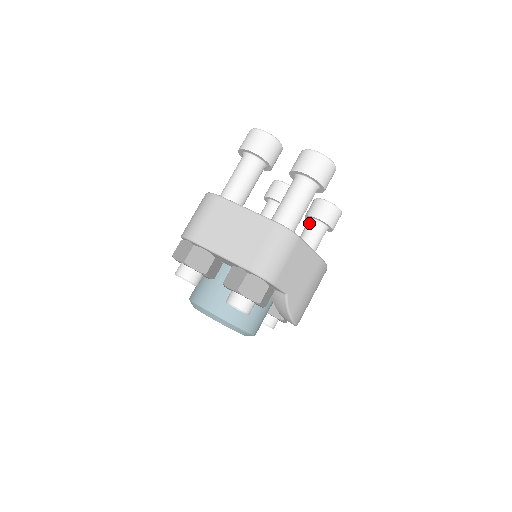
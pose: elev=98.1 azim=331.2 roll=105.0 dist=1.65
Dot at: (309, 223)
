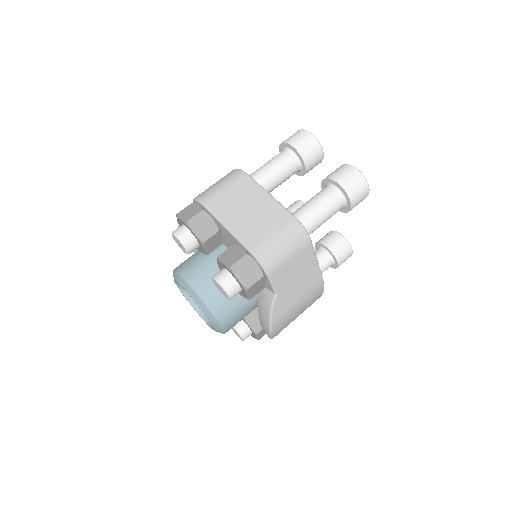
Dot at: (317, 251)
